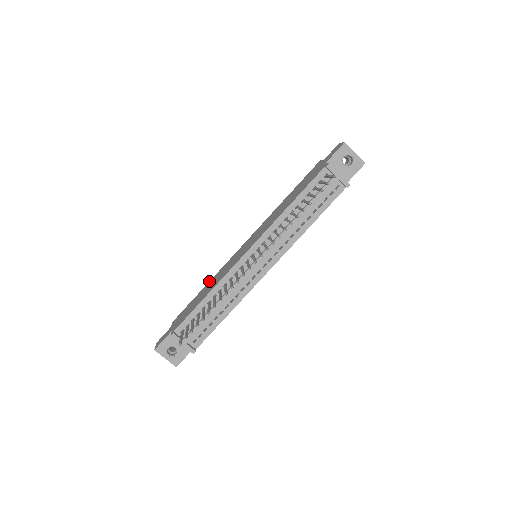
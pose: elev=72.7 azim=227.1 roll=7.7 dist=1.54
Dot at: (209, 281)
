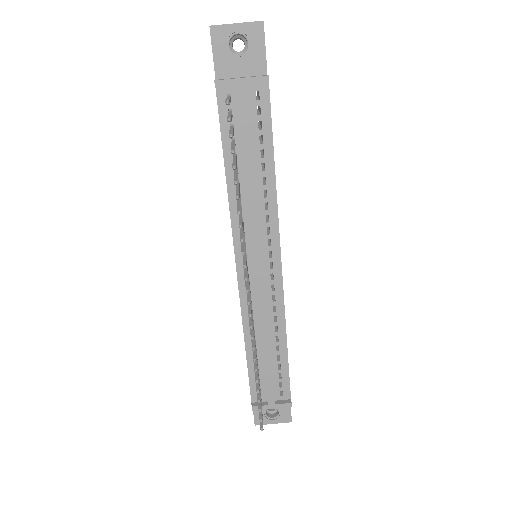
Dot at: occluded
